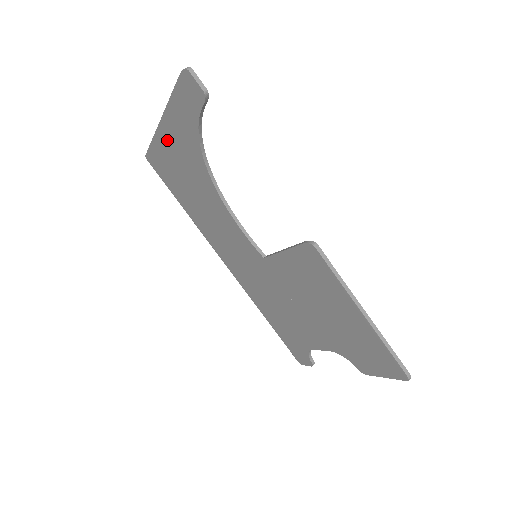
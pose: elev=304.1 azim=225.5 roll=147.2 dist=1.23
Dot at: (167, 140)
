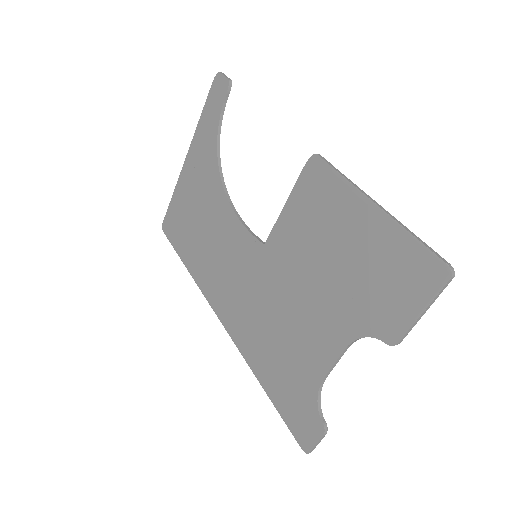
Dot at: (188, 175)
